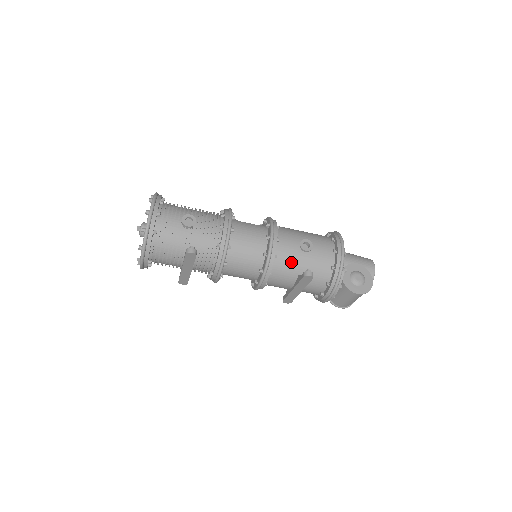
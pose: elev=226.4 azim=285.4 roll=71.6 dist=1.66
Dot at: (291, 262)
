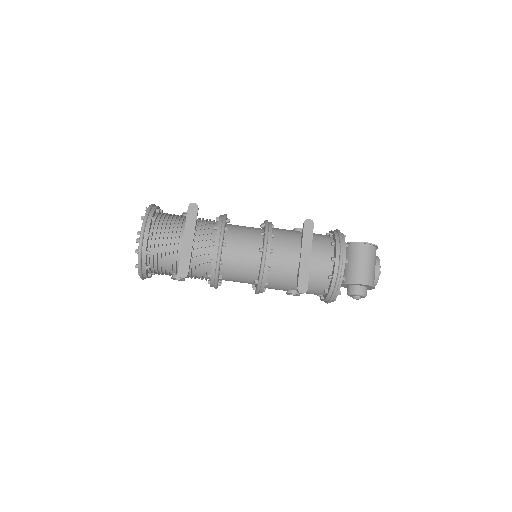
Dot at: (290, 232)
